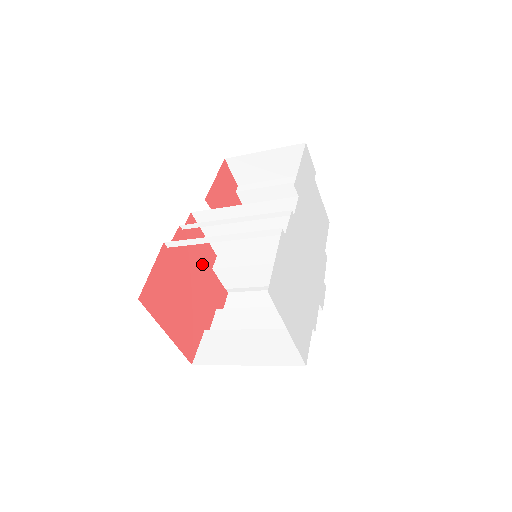
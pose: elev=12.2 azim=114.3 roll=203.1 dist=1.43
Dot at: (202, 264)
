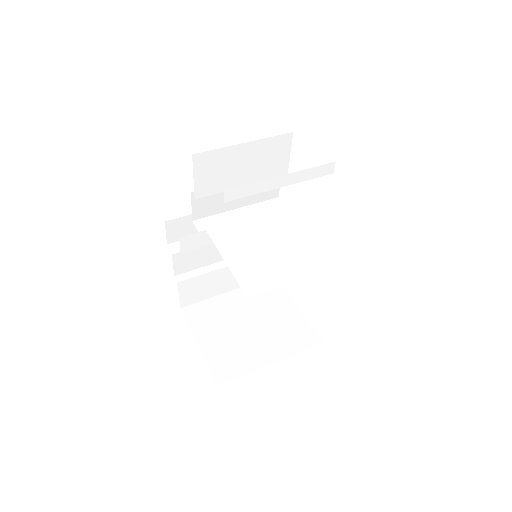
Dot at: occluded
